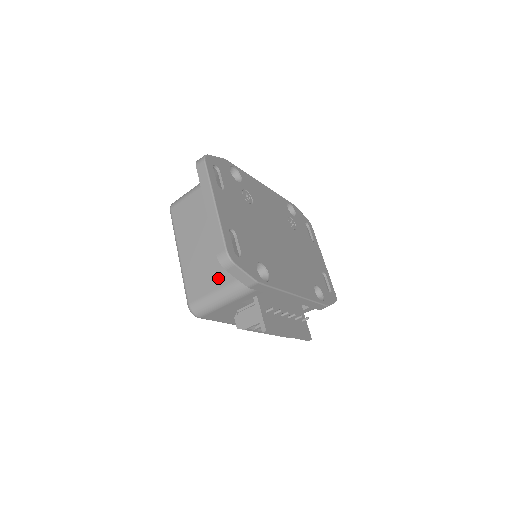
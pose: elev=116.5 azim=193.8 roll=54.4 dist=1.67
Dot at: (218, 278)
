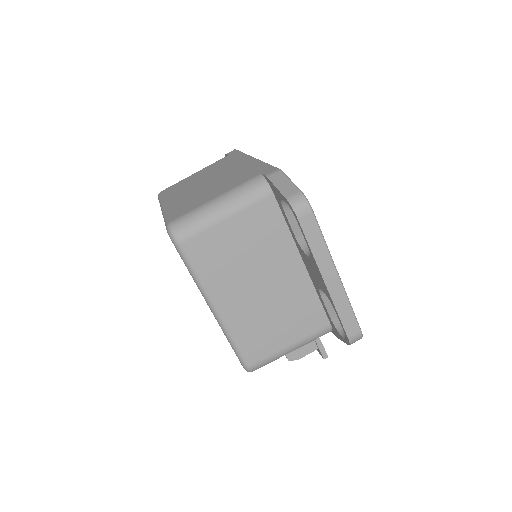
Dot at: (292, 332)
